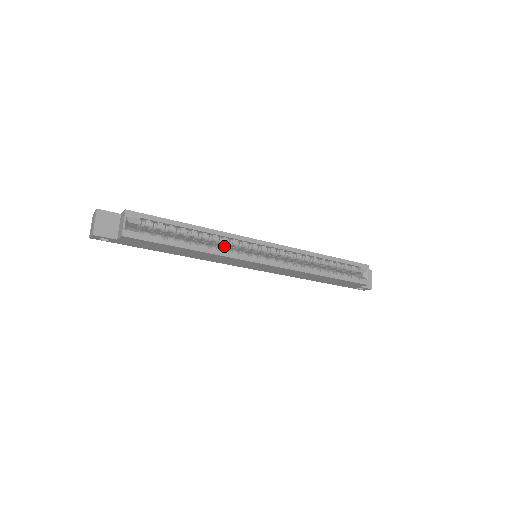
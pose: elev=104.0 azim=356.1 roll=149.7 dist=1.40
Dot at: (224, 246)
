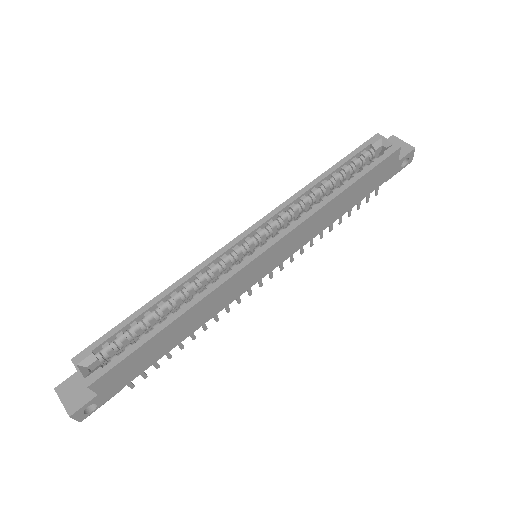
Dot at: occluded
